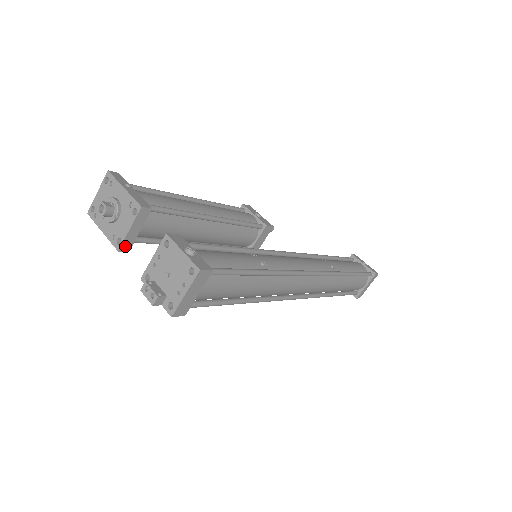
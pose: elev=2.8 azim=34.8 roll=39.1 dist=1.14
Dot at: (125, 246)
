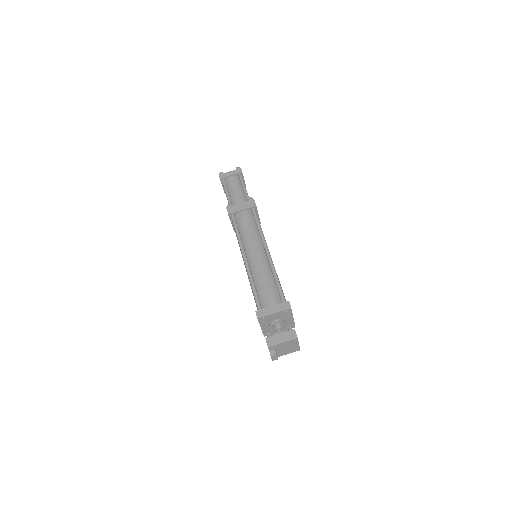
Dot at: (267, 333)
